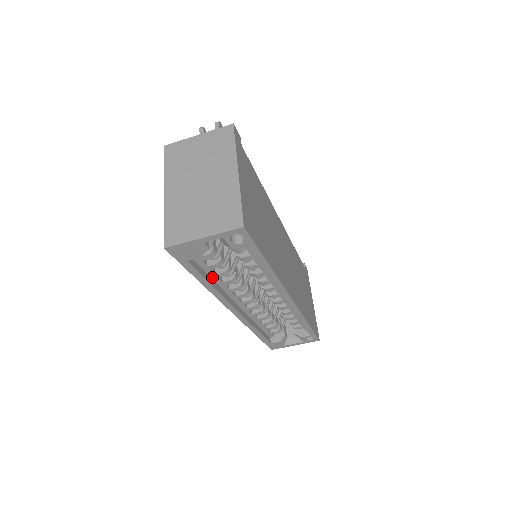
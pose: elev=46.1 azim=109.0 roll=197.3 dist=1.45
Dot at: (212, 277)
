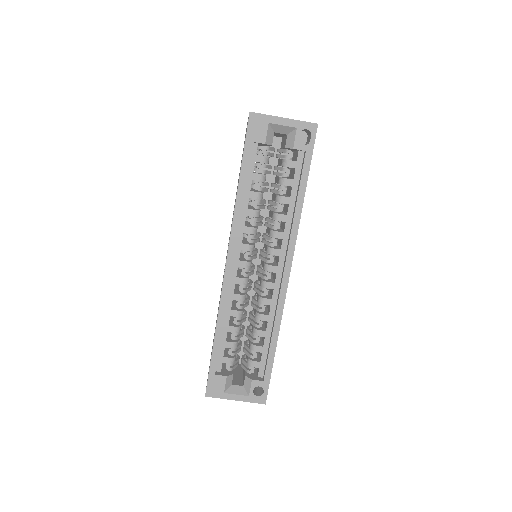
Dot at: (245, 194)
